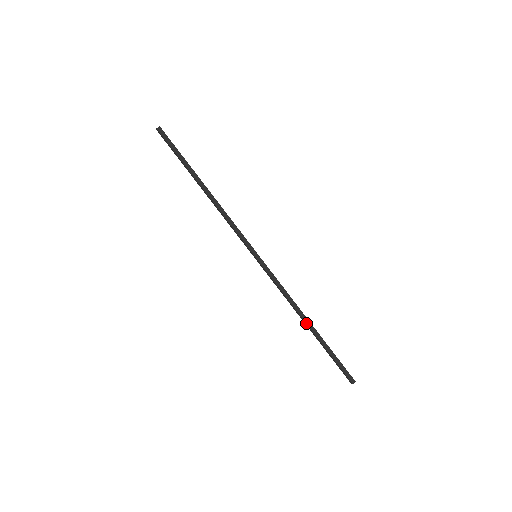
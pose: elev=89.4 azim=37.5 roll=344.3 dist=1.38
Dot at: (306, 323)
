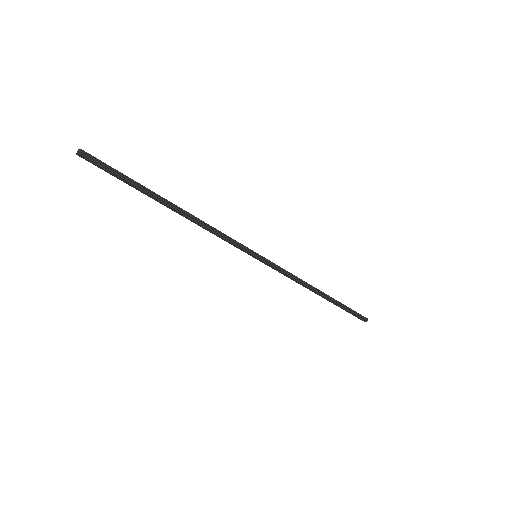
Dot at: (320, 295)
